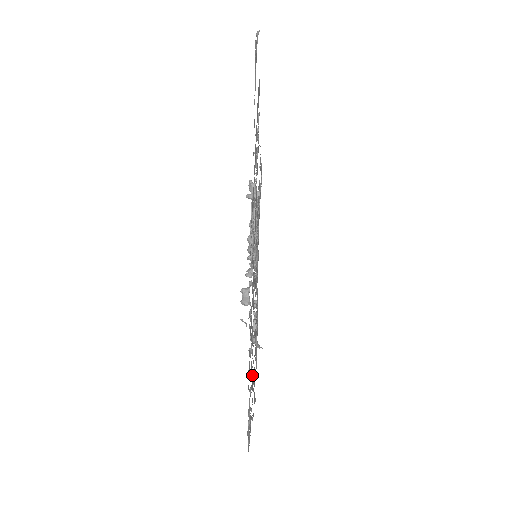
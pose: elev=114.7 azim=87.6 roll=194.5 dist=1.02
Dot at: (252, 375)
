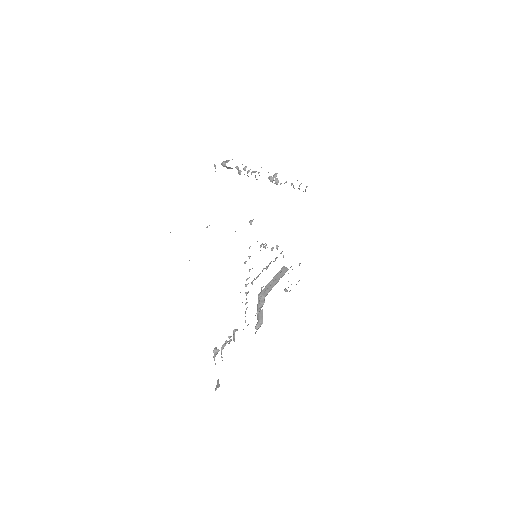
Dot at: occluded
